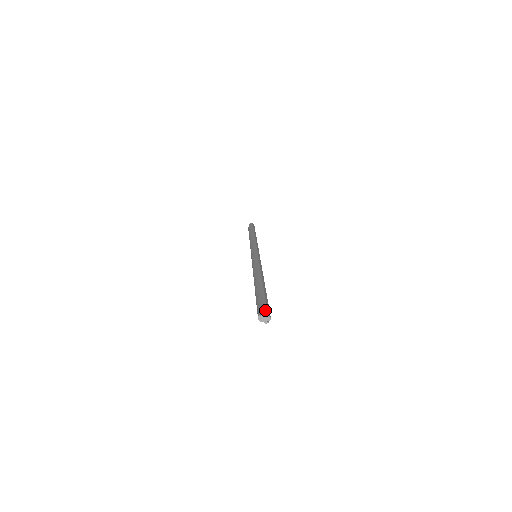
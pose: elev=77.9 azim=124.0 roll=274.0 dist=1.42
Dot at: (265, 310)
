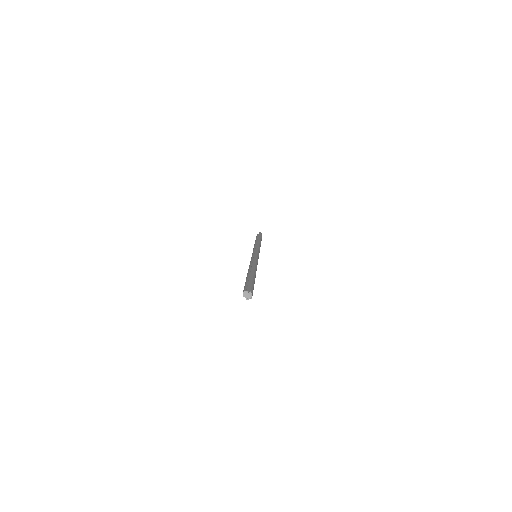
Dot at: (252, 290)
